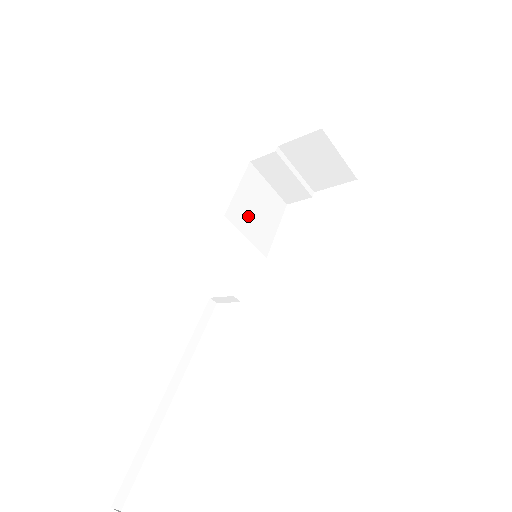
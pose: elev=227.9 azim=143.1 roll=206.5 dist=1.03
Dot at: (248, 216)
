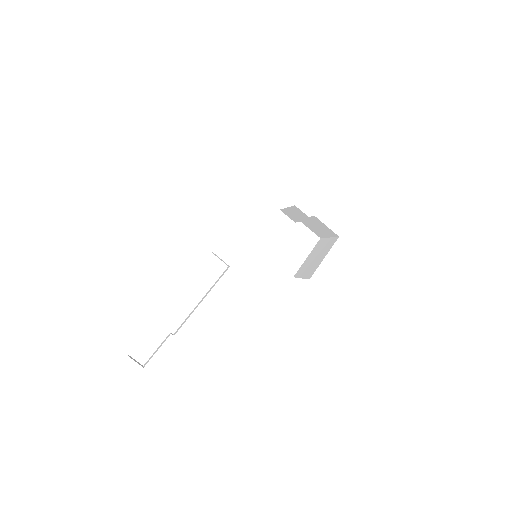
Dot at: occluded
